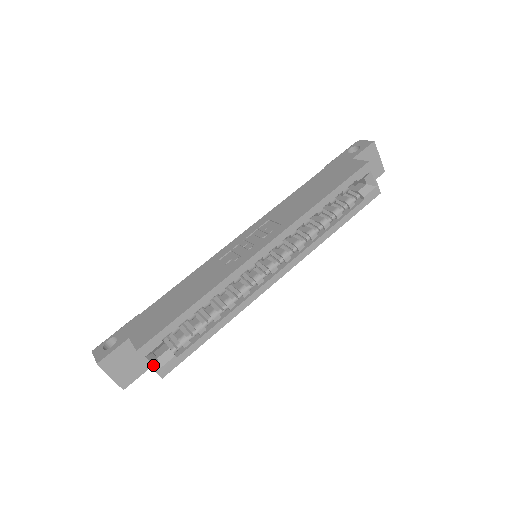
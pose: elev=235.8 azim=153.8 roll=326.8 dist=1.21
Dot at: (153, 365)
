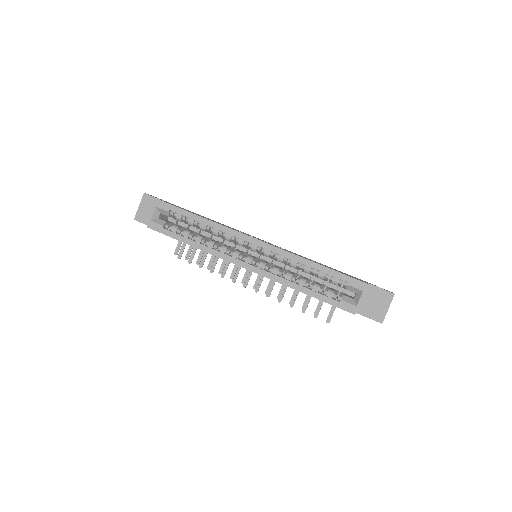
Dot at: (153, 215)
